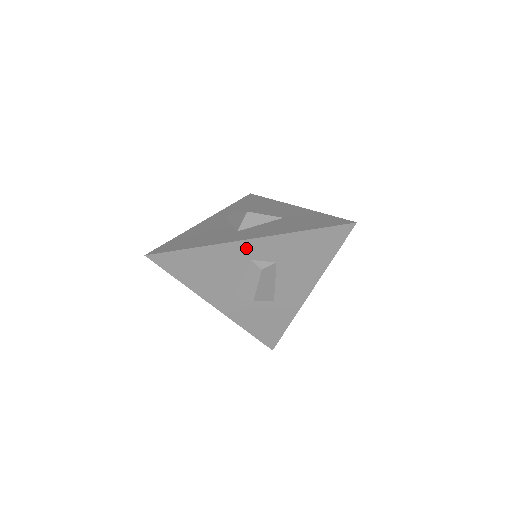
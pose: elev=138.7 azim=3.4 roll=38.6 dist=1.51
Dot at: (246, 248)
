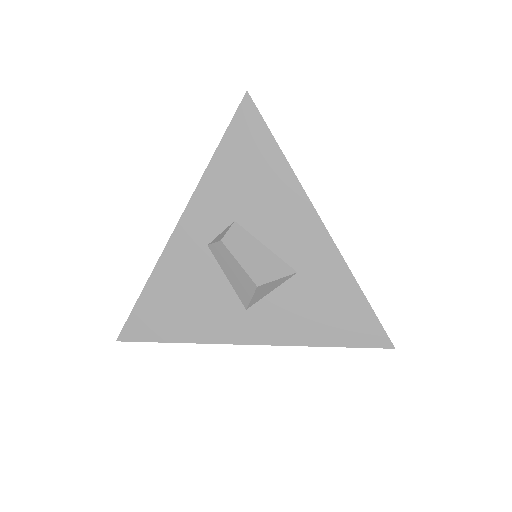
Dot at: (187, 237)
